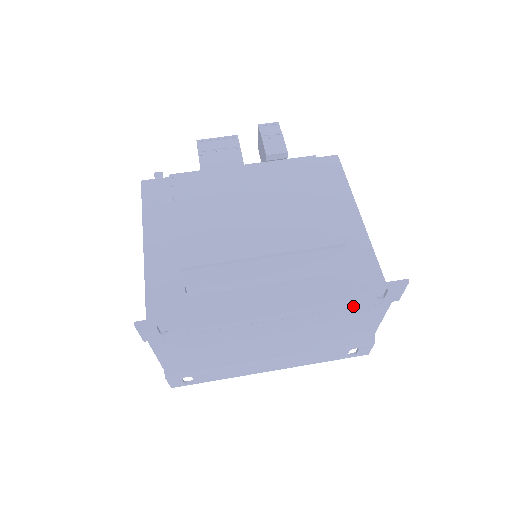
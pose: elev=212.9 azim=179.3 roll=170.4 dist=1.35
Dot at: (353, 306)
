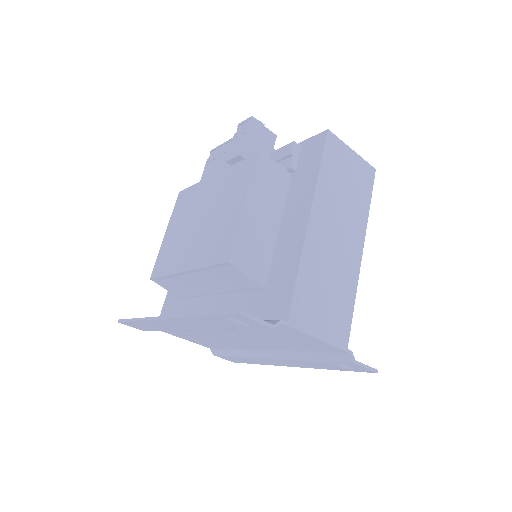
Dot at: (237, 328)
